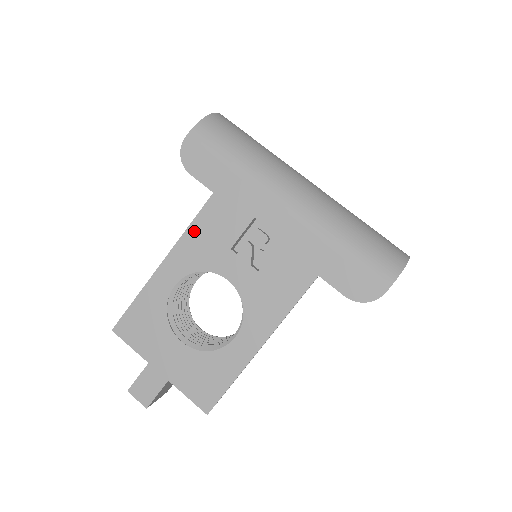
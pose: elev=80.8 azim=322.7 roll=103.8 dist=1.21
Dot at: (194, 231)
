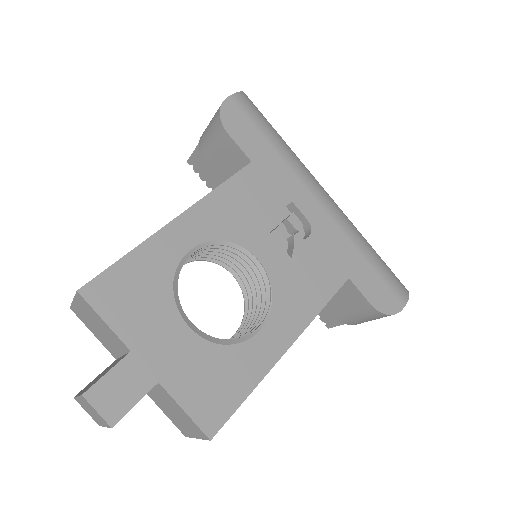
Dot at: (225, 193)
